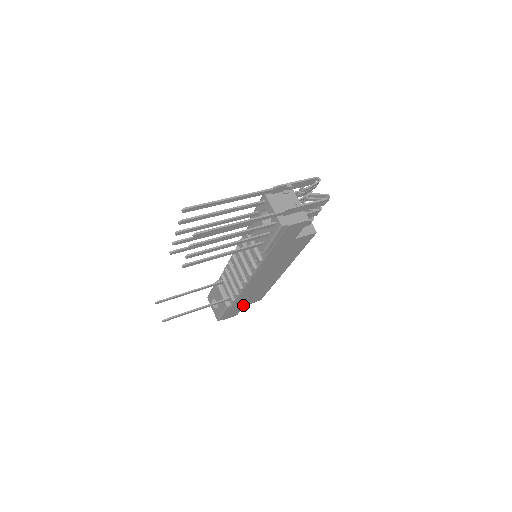
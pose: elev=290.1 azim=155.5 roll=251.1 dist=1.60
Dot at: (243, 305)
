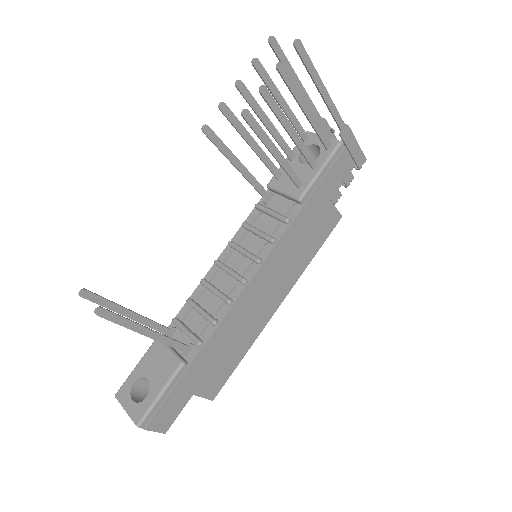
Dot at: (194, 389)
